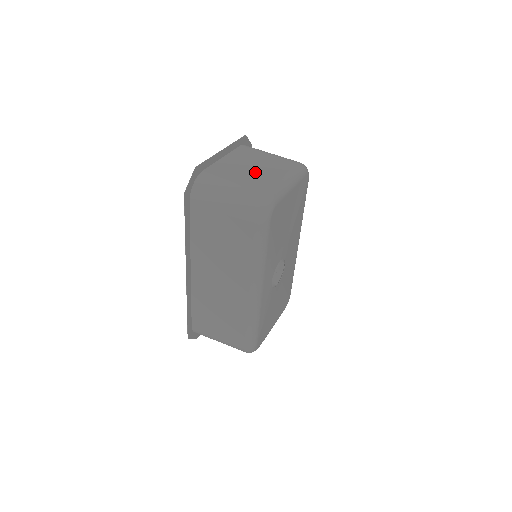
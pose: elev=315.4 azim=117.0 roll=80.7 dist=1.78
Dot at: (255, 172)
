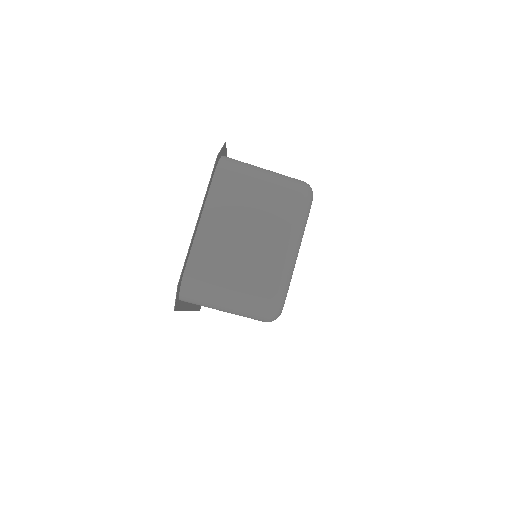
Dot at: (250, 249)
